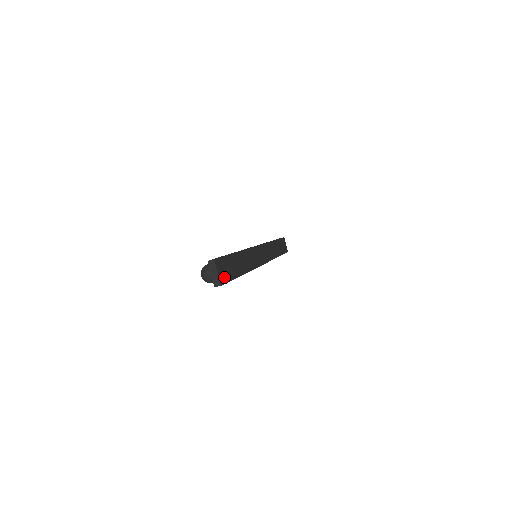
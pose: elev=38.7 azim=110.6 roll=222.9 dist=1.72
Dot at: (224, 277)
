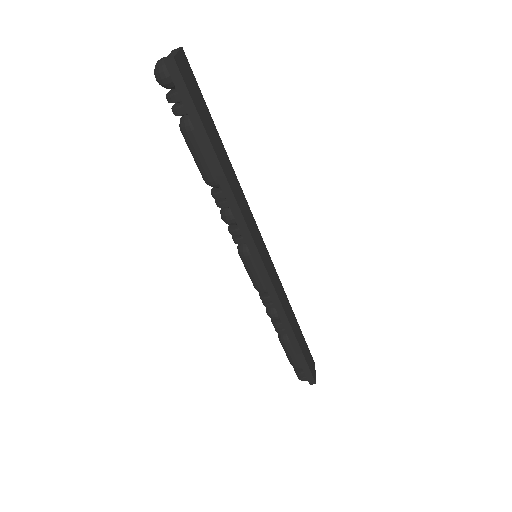
Dot at: (185, 78)
